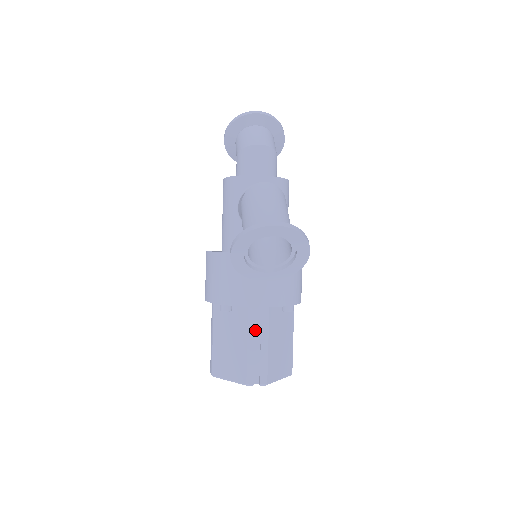
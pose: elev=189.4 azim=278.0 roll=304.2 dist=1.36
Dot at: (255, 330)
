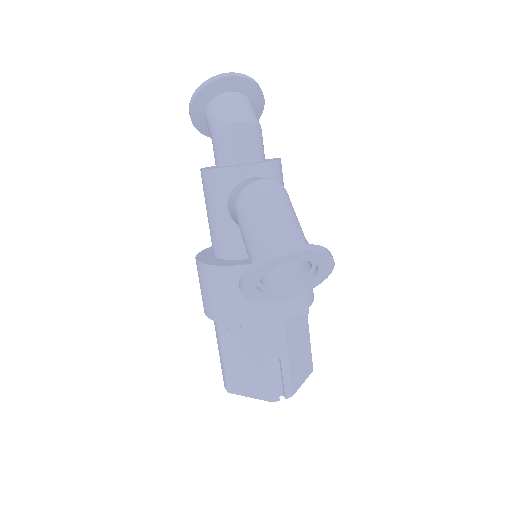
Dot at: (272, 345)
